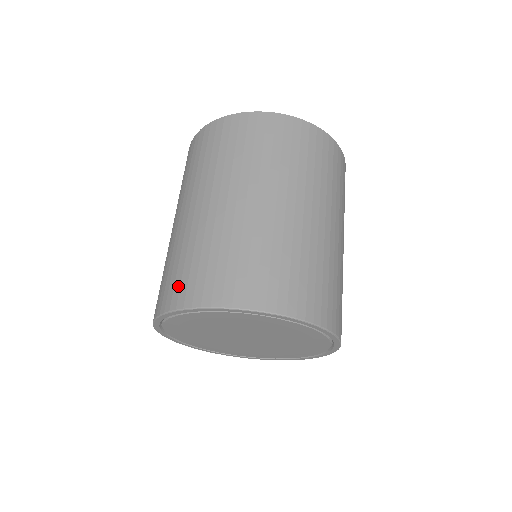
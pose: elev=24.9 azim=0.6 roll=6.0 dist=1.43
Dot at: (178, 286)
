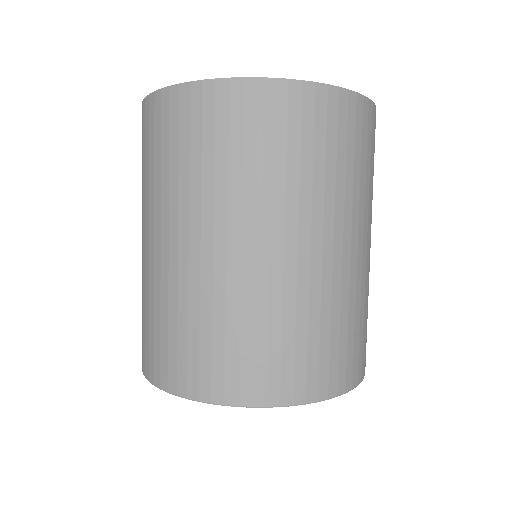
Dot at: (263, 374)
